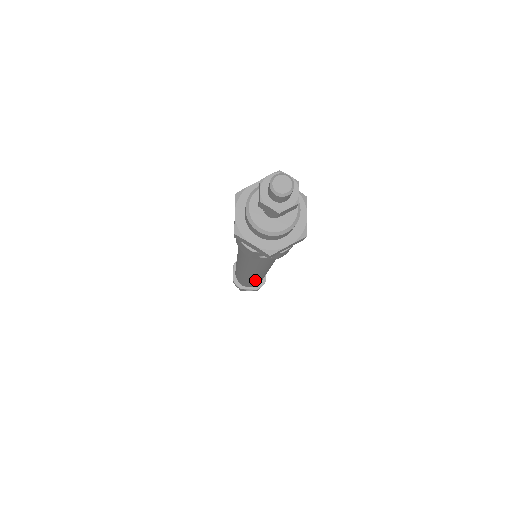
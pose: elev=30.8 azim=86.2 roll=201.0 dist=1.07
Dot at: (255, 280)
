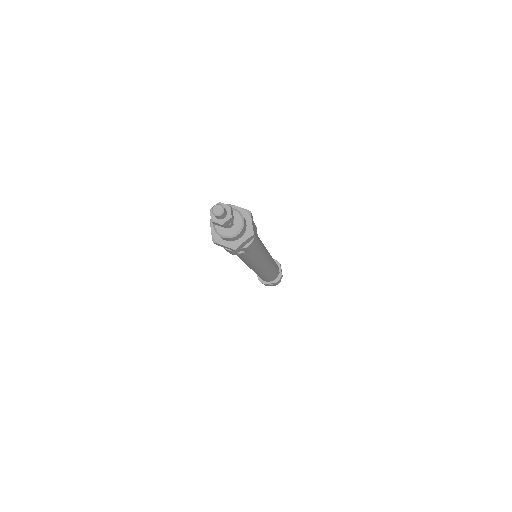
Dot at: (265, 274)
